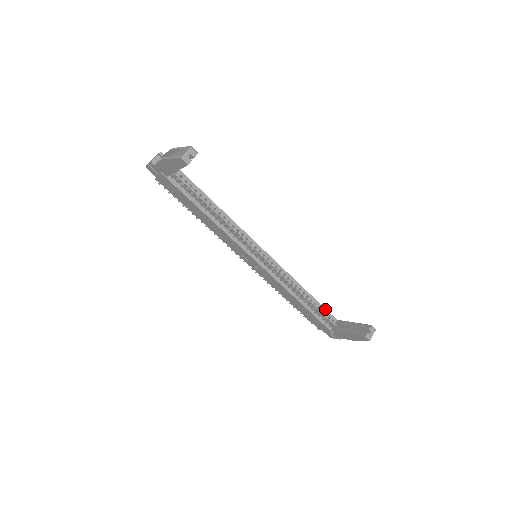
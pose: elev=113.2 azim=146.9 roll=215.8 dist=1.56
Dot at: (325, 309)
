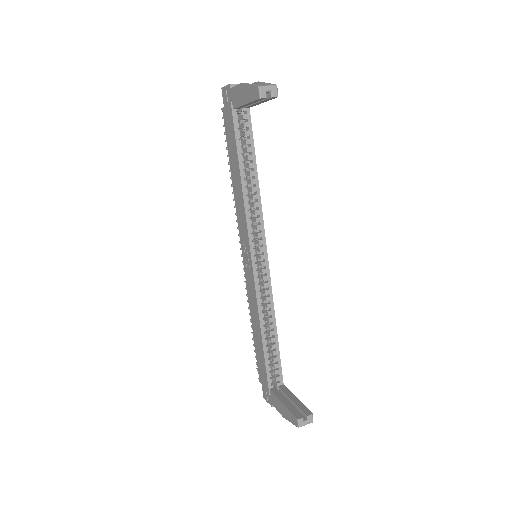
Dot at: (280, 364)
